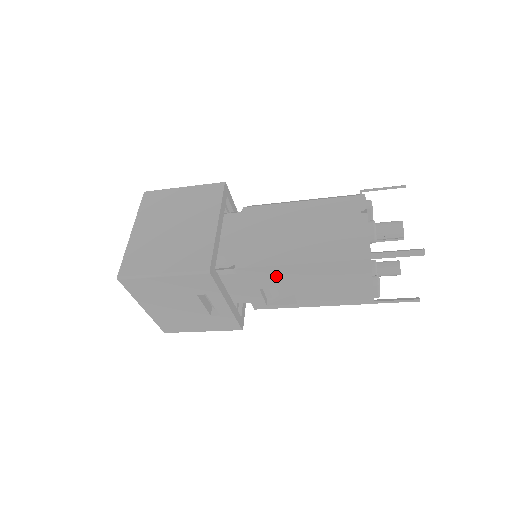
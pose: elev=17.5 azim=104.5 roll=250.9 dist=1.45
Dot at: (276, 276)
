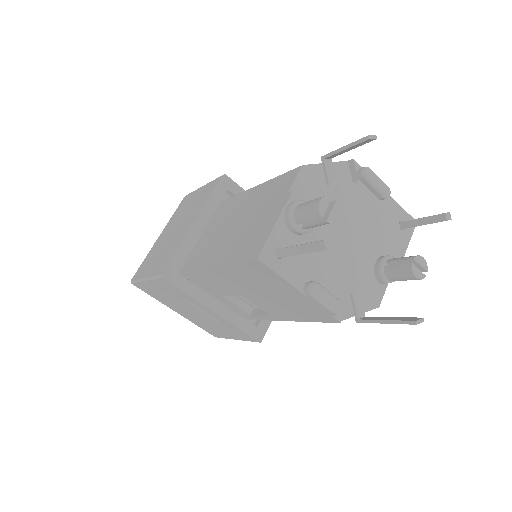
Dot at: (214, 281)
